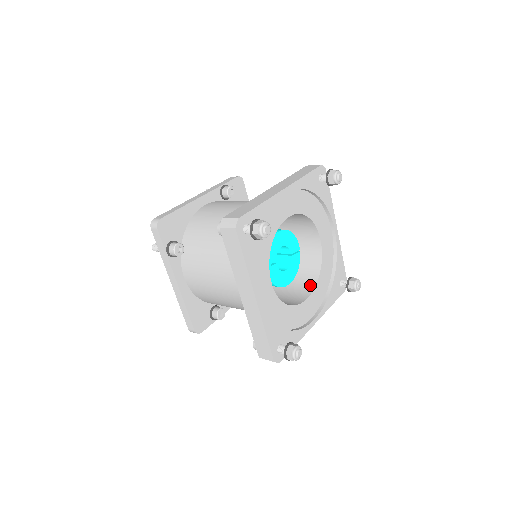
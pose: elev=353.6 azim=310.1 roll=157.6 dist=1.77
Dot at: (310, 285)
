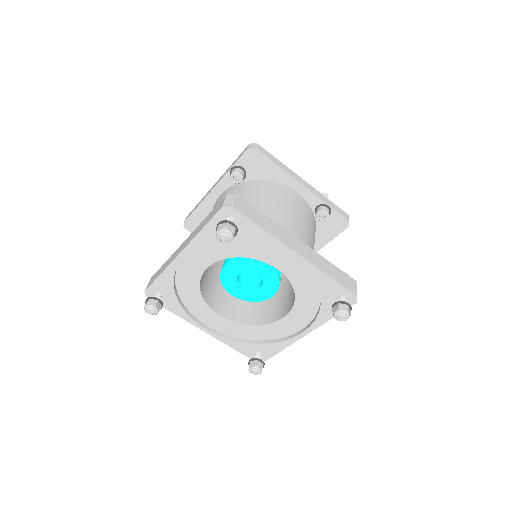
Dot at: (293, 301)
